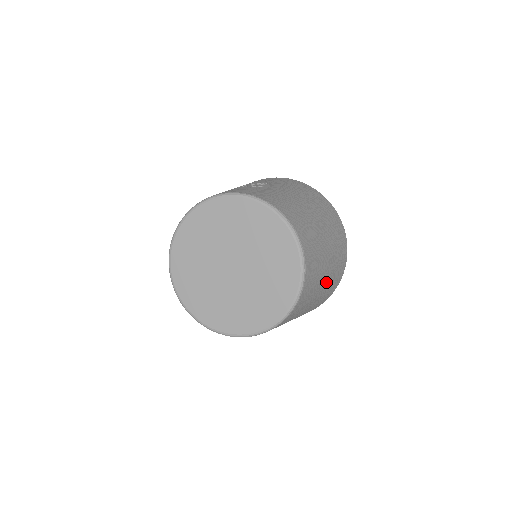
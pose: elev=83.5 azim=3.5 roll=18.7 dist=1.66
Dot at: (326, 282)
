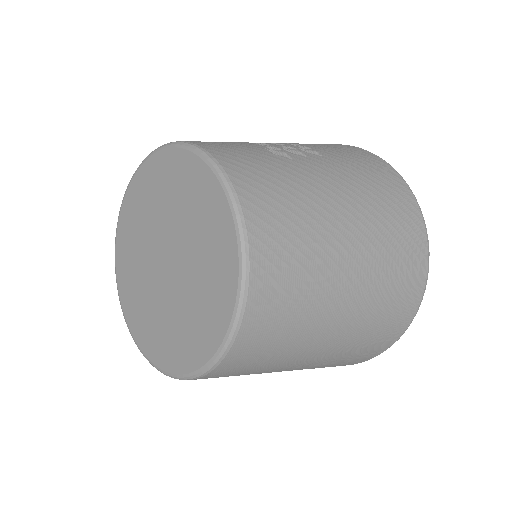
Dot at: (326, 350)
